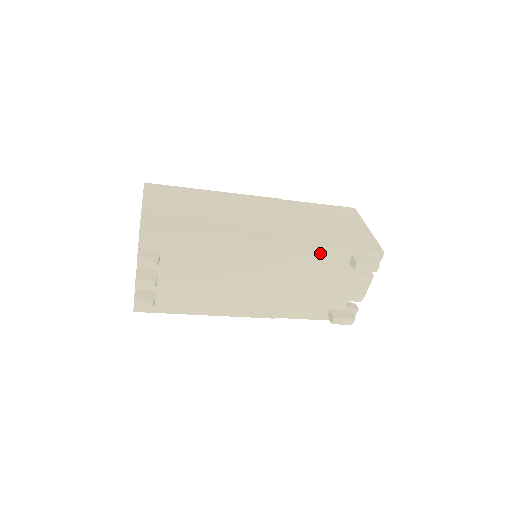
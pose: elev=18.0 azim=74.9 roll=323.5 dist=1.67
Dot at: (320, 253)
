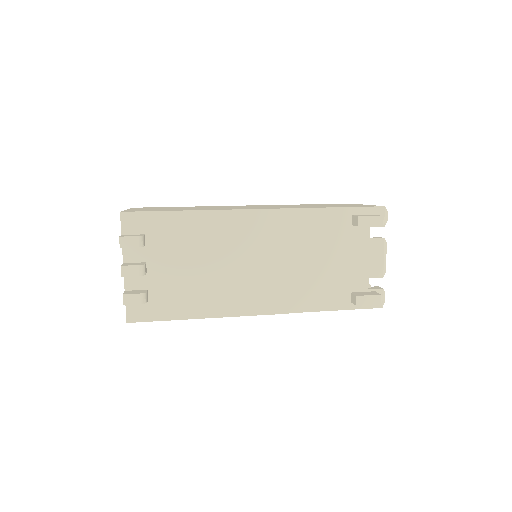
Dot at: (316, 217)
